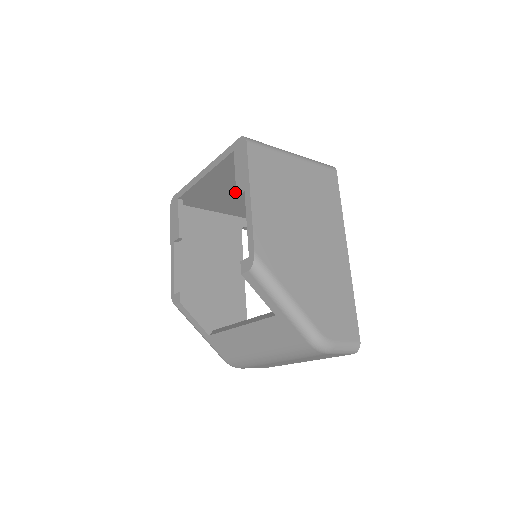
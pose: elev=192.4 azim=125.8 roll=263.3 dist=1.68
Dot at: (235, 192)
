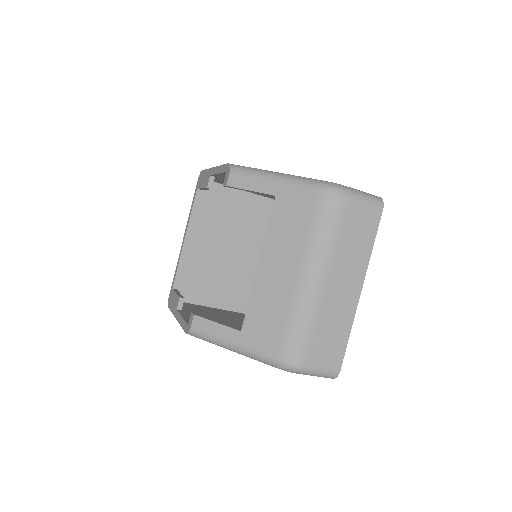
Dot at: (222, 261)
